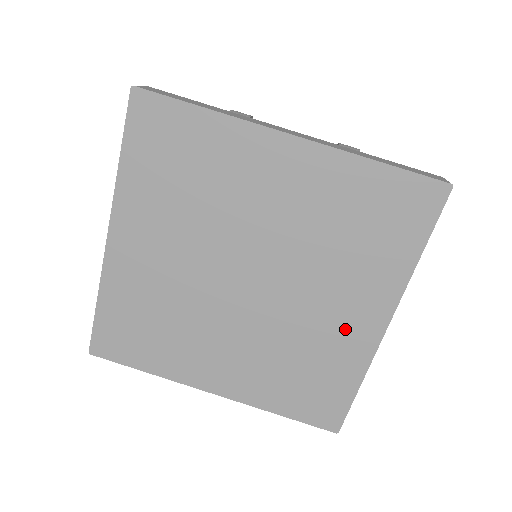
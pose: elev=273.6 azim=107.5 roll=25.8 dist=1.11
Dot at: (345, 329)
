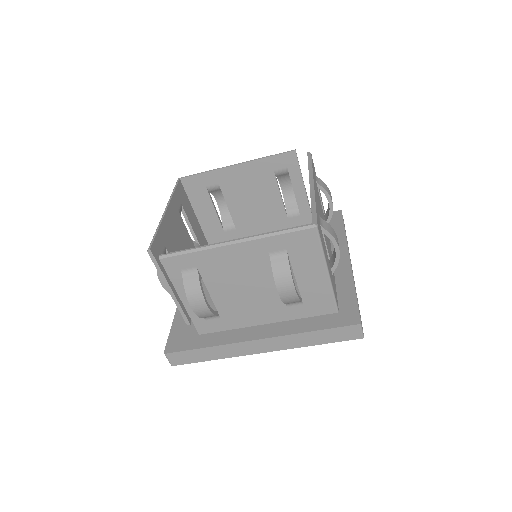
Dot at: occluded
